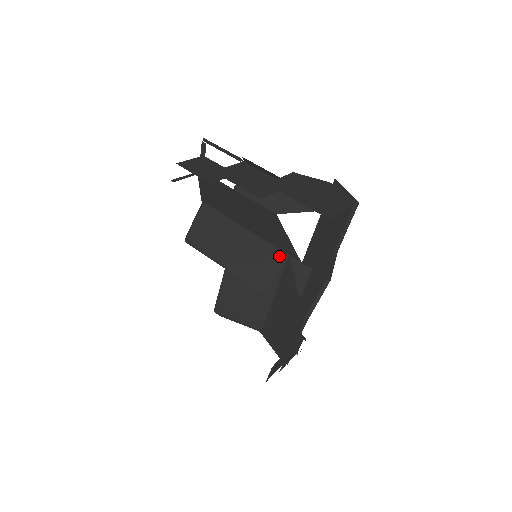
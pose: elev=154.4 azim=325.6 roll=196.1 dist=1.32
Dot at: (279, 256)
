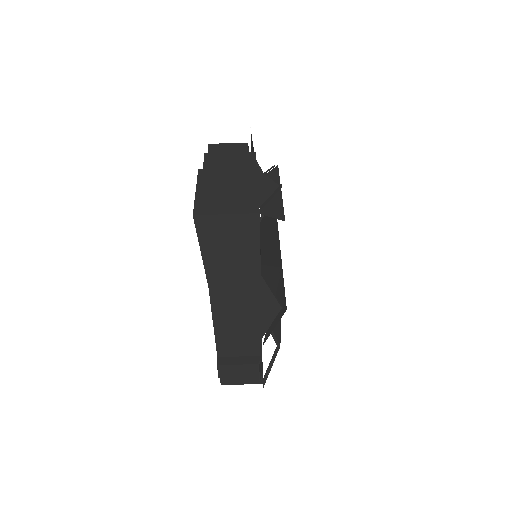
Dot at: (279, 266)
